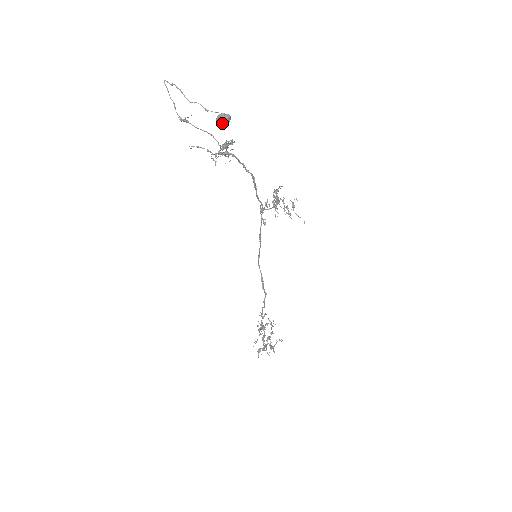
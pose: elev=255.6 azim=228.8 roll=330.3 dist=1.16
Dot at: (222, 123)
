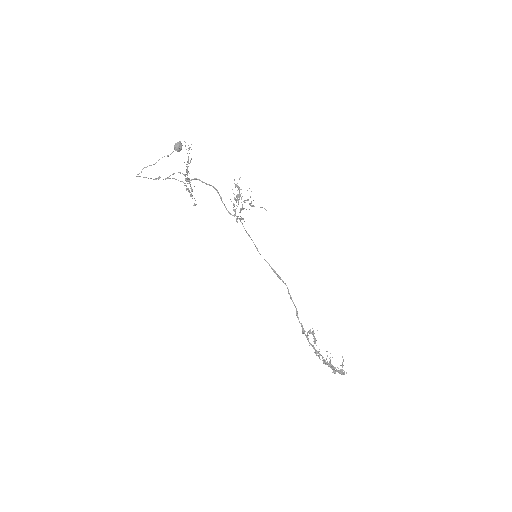
Dot at: (179, 148)
